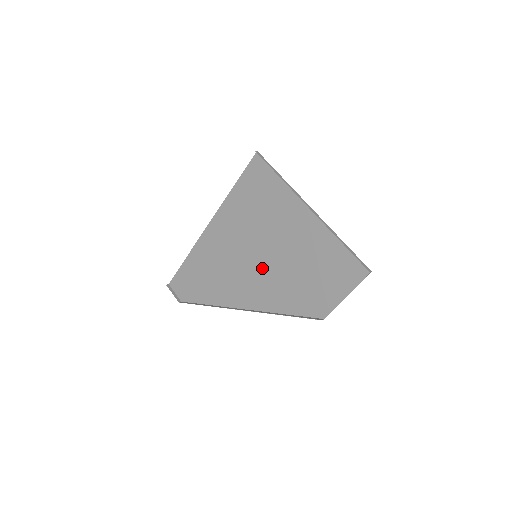
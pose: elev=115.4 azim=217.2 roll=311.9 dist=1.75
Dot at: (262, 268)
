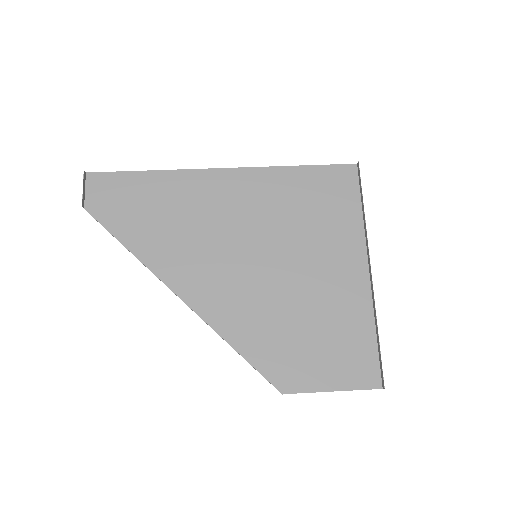
Dot at: (252, 275)
